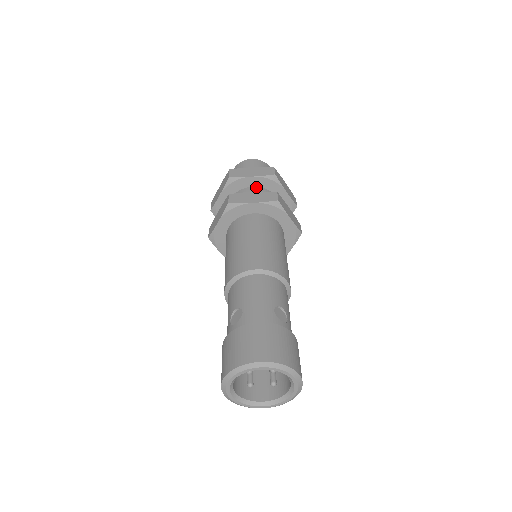
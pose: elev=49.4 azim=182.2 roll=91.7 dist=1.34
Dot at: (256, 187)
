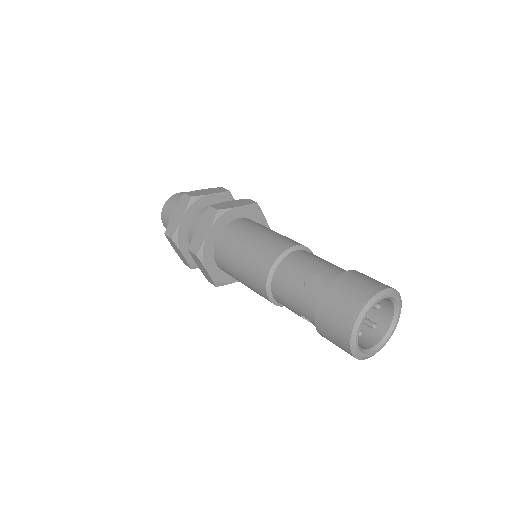
Dot at: occluded
